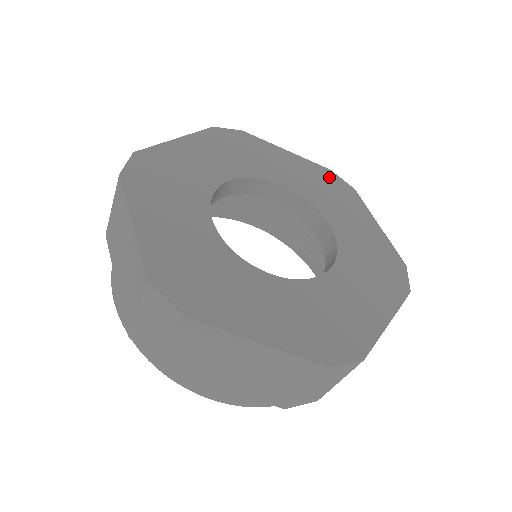
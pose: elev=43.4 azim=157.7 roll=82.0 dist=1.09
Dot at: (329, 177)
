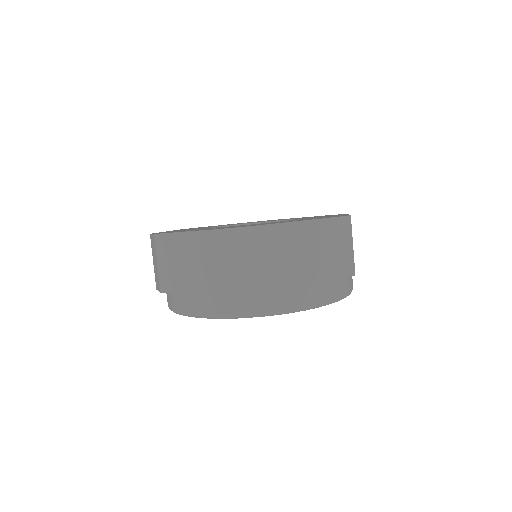
Dot at: (327, 215)
